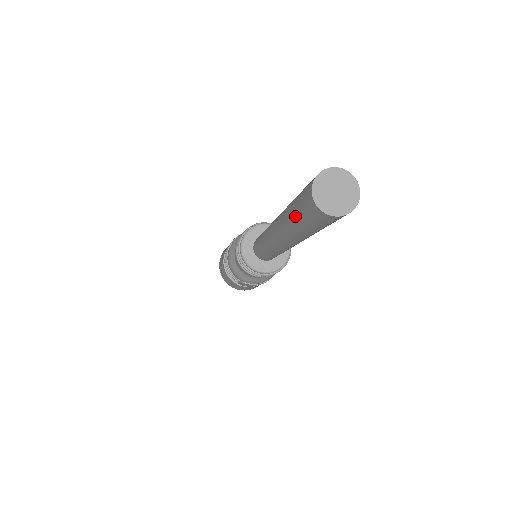
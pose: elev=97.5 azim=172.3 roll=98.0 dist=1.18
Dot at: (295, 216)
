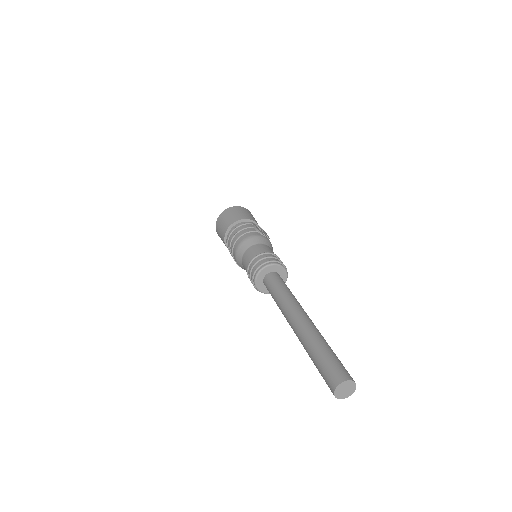
Dot at: (317, 364)
